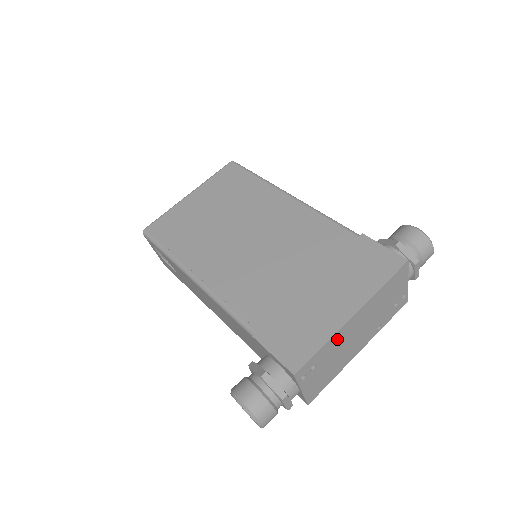
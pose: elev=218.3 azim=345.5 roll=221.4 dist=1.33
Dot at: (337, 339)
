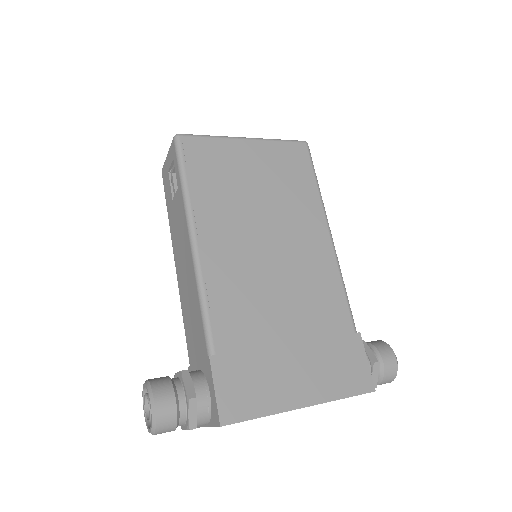
Dot at: occluded
